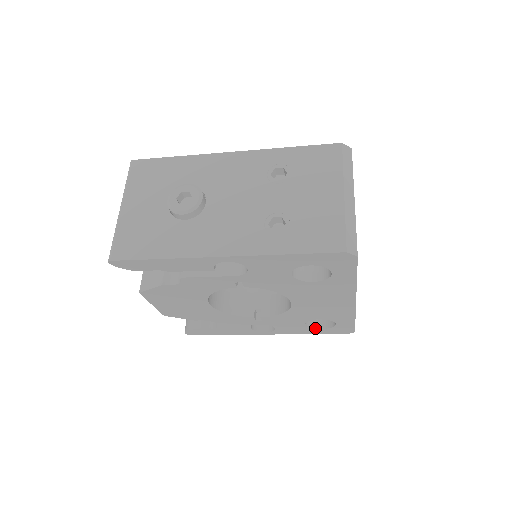
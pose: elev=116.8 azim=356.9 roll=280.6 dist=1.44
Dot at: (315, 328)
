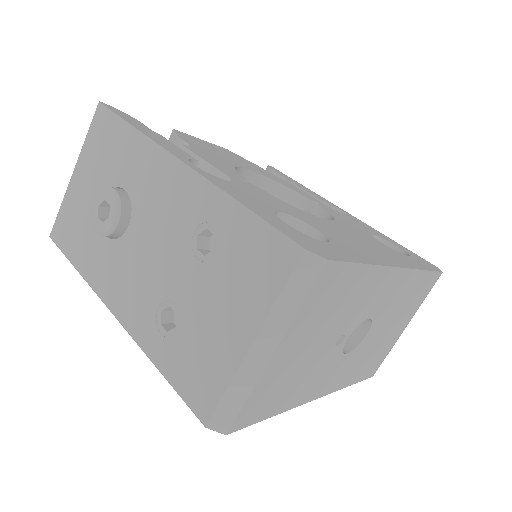
Dot at: occluded
